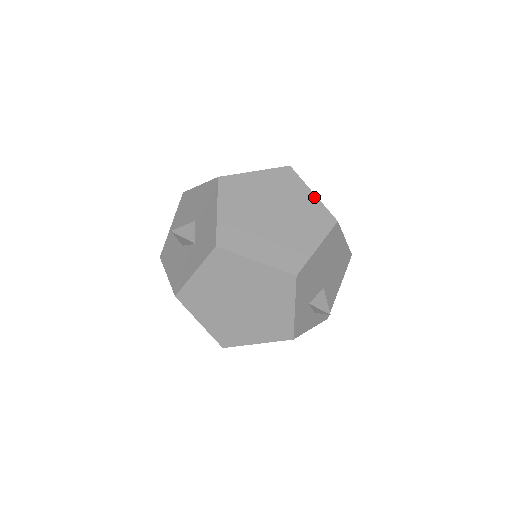
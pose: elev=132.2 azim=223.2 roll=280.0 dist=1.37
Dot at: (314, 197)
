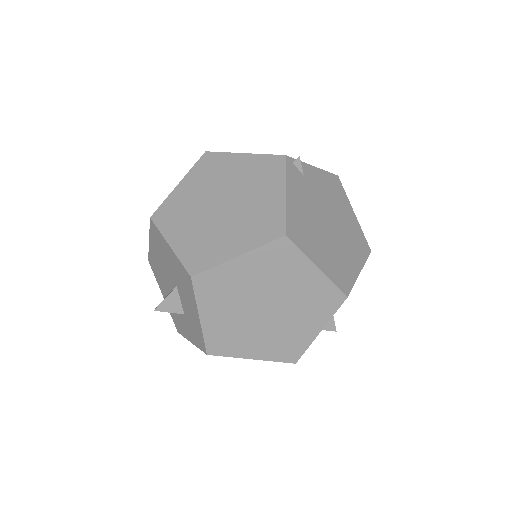
Dot at: (319, 274)
